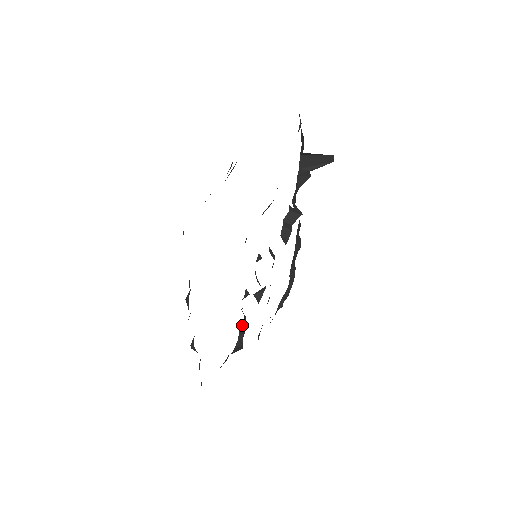
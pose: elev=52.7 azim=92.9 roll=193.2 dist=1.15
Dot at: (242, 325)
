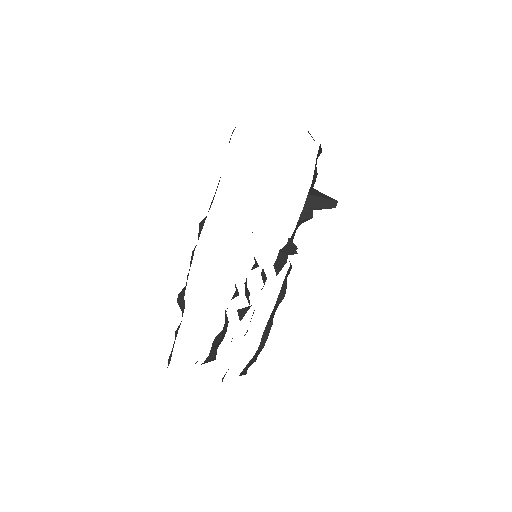
Dot at: (217, 339)
